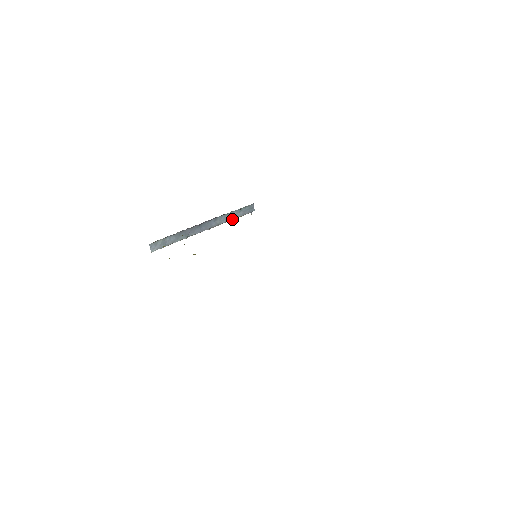
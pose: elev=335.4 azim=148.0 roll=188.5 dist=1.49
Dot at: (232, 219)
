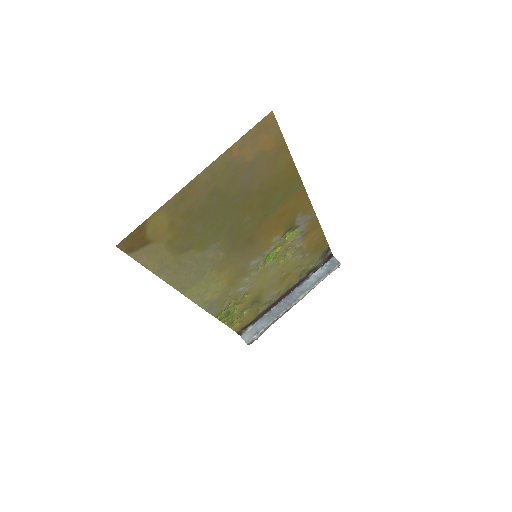
Dot at: (318, 282)
